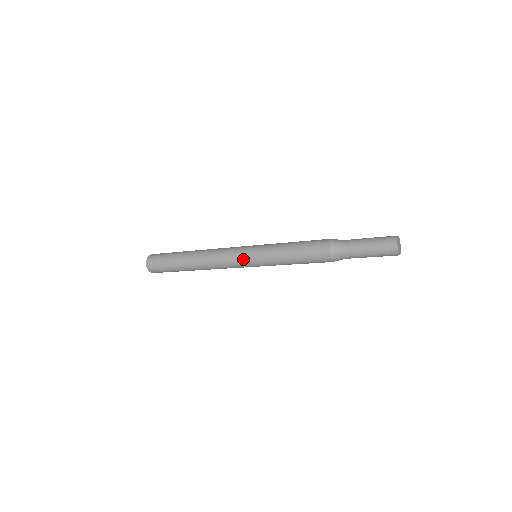
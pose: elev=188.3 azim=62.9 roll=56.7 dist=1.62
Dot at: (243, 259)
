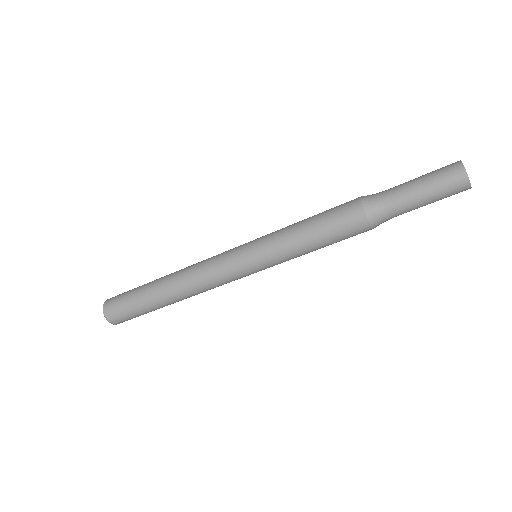
Dot at: (236, 251)
